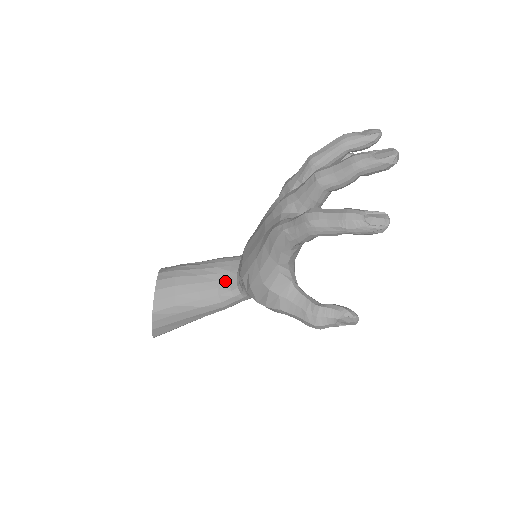
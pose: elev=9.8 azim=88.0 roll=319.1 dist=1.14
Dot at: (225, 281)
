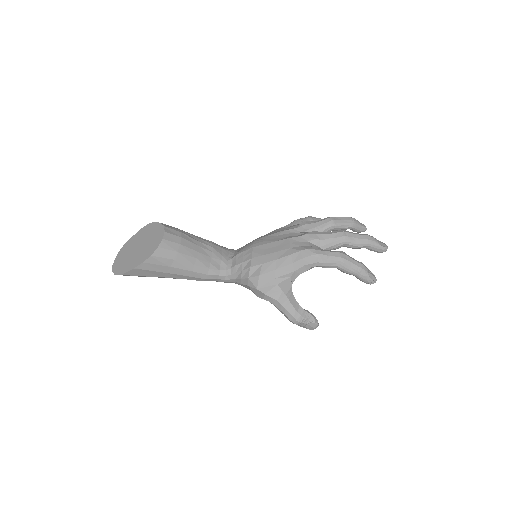
Dot at: (217, 261)
